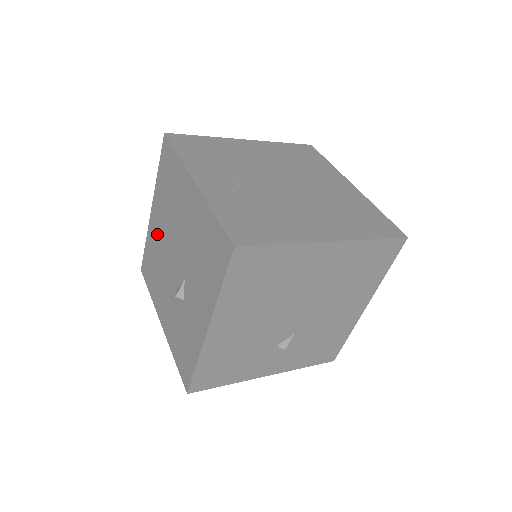
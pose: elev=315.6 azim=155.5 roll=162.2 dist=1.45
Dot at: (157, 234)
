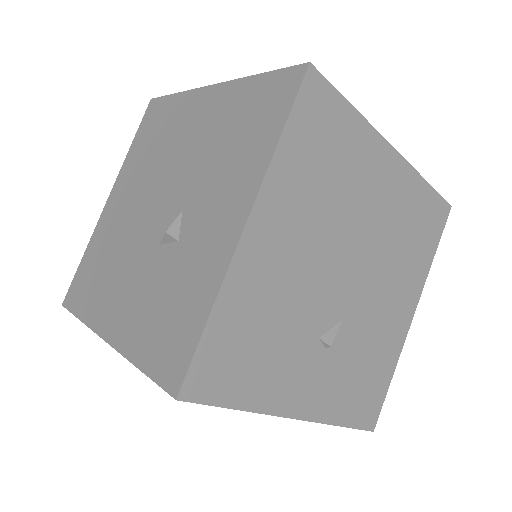
Dot at: (117, 216)
